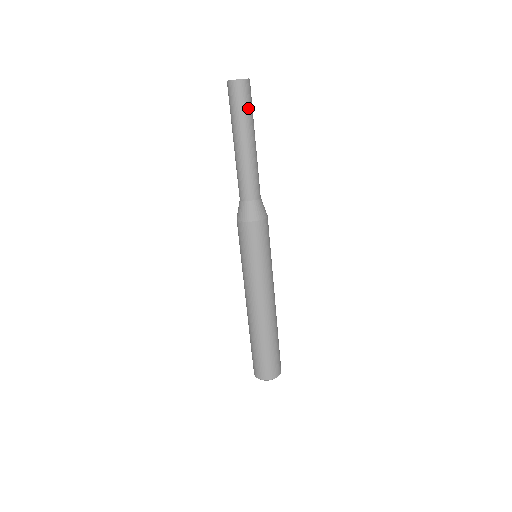
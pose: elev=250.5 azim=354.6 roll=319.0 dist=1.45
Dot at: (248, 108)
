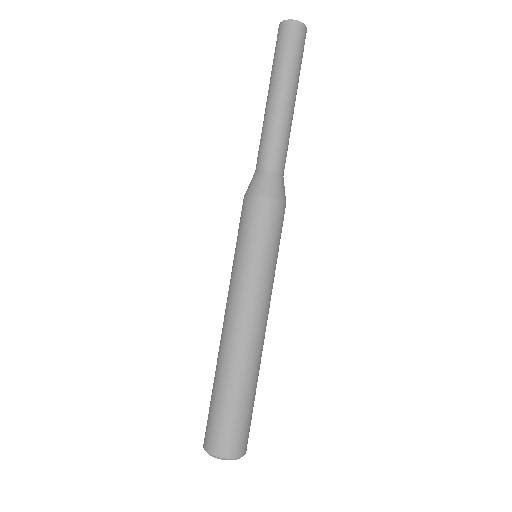
Dot at: (301, 60)
